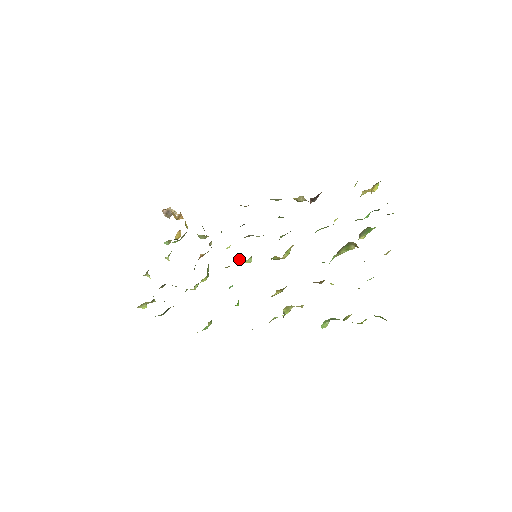
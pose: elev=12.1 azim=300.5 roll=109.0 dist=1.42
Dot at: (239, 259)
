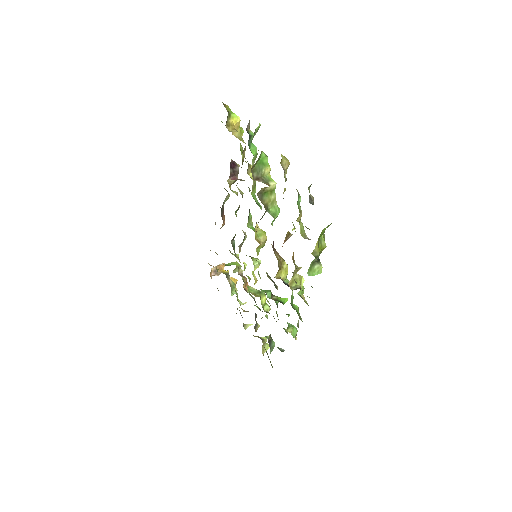
Dot at: occluded
